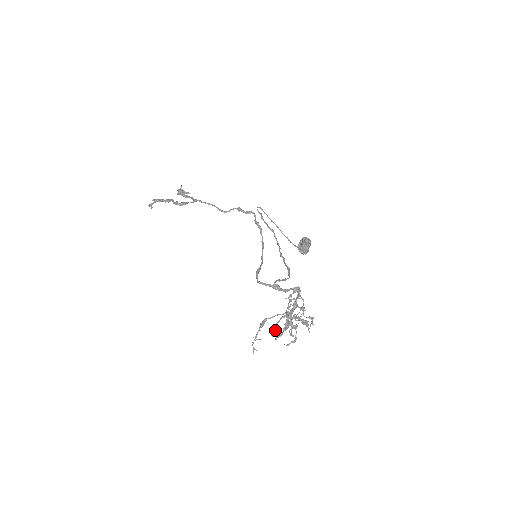
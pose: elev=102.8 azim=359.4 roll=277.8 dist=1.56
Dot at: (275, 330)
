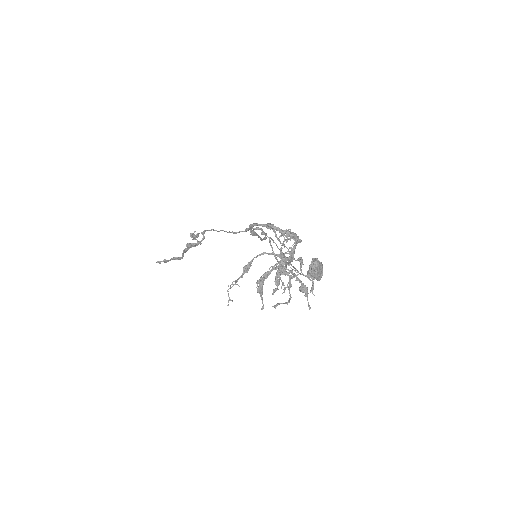
Dot at: (262, 281)
